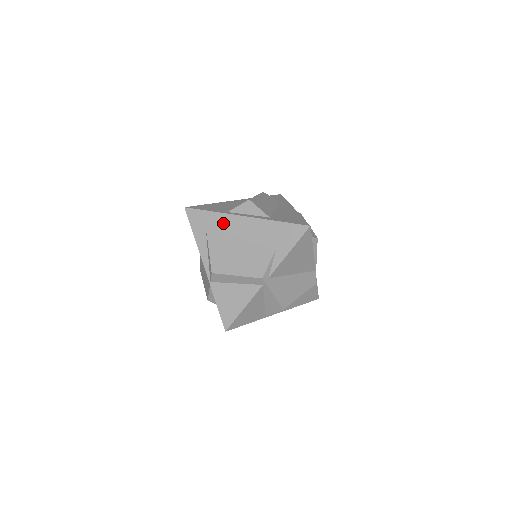
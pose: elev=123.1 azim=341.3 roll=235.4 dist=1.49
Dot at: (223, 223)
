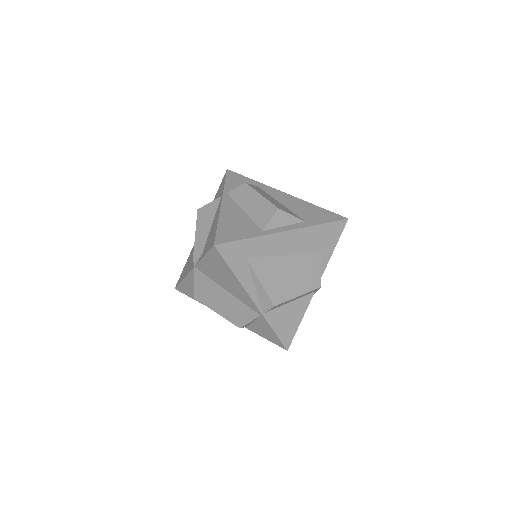
Dot at: (265, 247)
